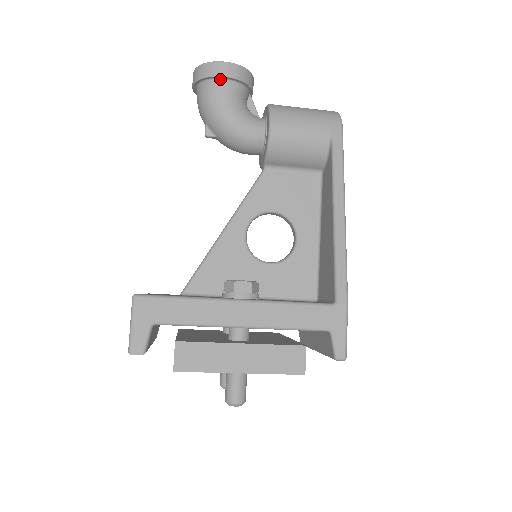
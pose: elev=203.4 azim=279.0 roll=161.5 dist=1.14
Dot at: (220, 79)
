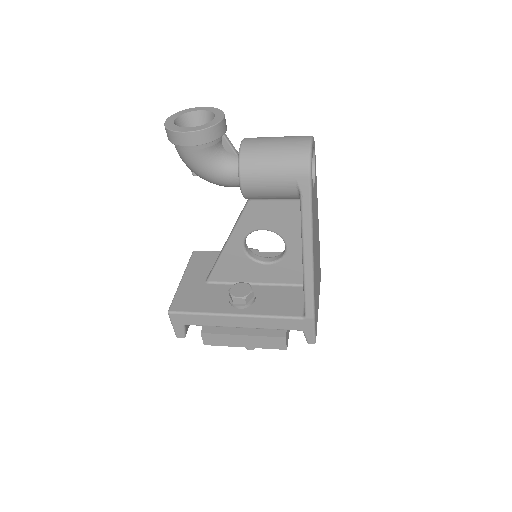
Dot at: (186, 145)
